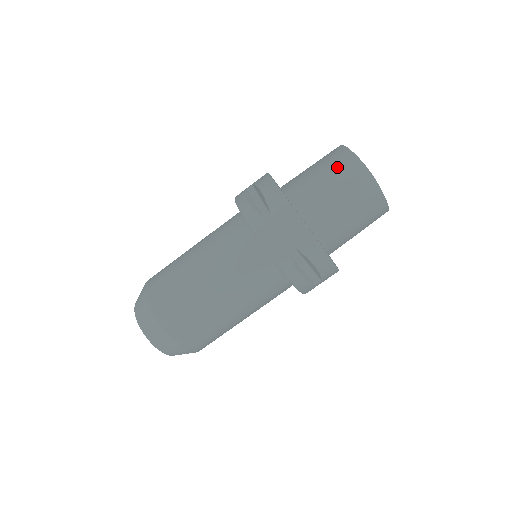
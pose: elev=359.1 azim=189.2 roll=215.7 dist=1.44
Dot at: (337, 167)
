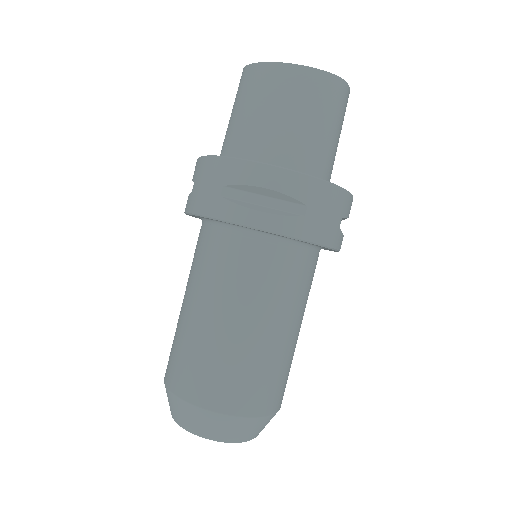
Dot at: (309, 97)
